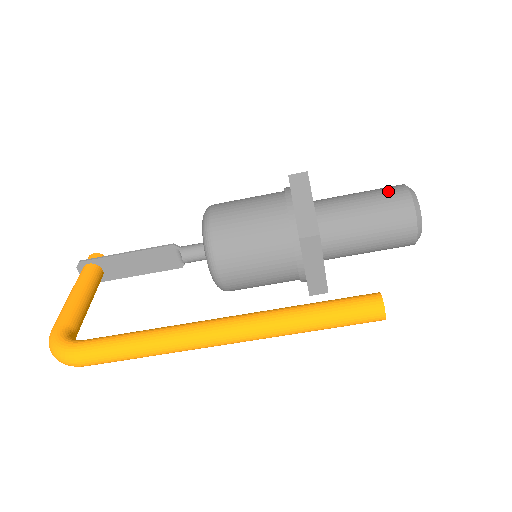
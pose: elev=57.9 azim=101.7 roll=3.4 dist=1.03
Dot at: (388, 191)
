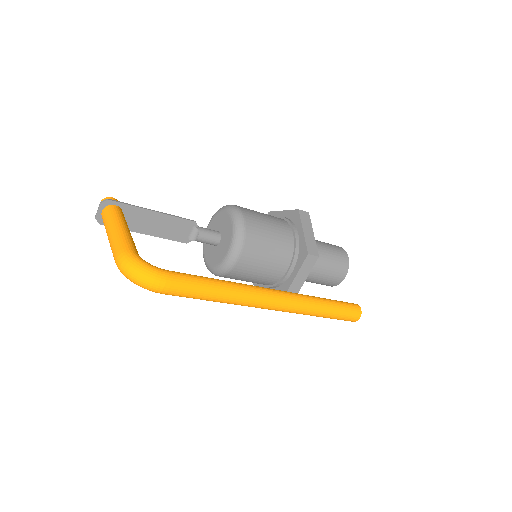
Dot at: (335, 246)
